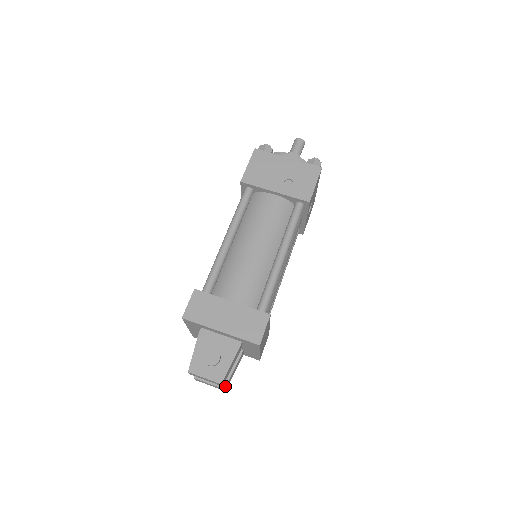
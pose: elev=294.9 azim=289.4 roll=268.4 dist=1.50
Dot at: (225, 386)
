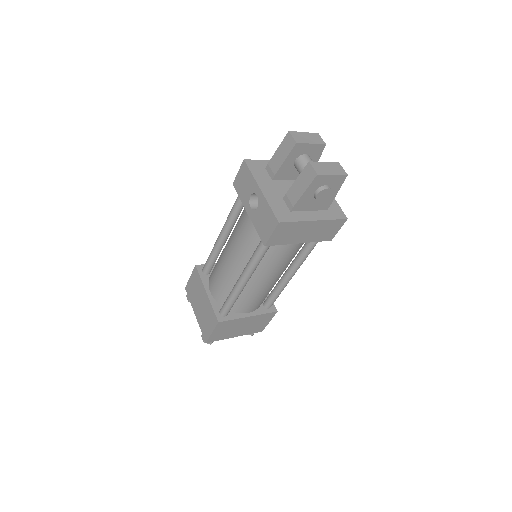
Dot at: occluded
